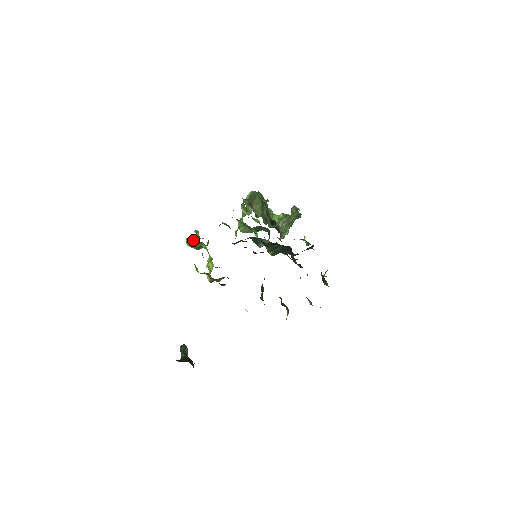
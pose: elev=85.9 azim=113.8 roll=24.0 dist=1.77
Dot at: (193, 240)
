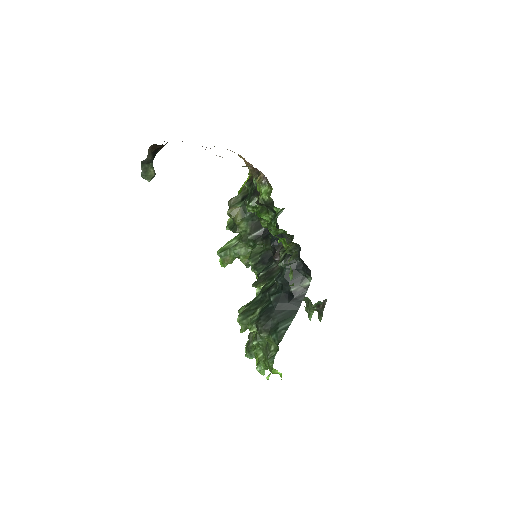
Dot at: occluded
